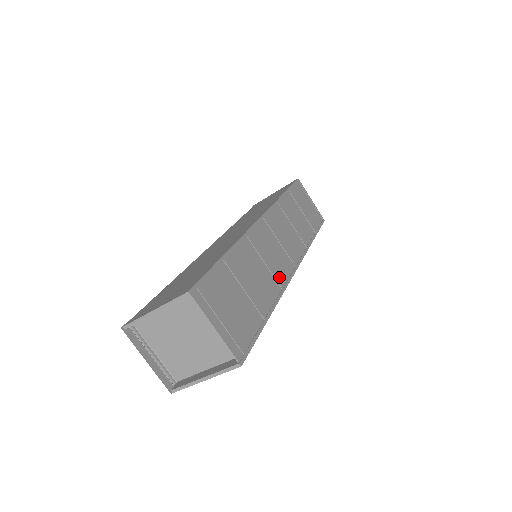
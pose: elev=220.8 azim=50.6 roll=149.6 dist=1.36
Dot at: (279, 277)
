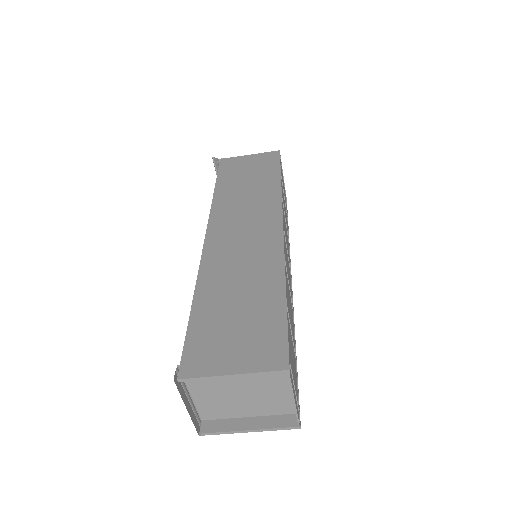
Dot at: (291, 296)
